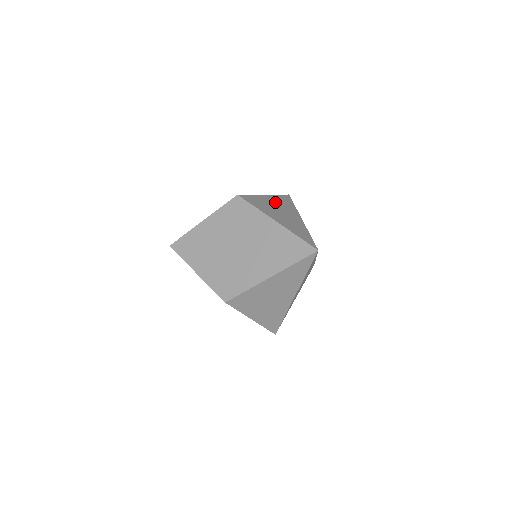
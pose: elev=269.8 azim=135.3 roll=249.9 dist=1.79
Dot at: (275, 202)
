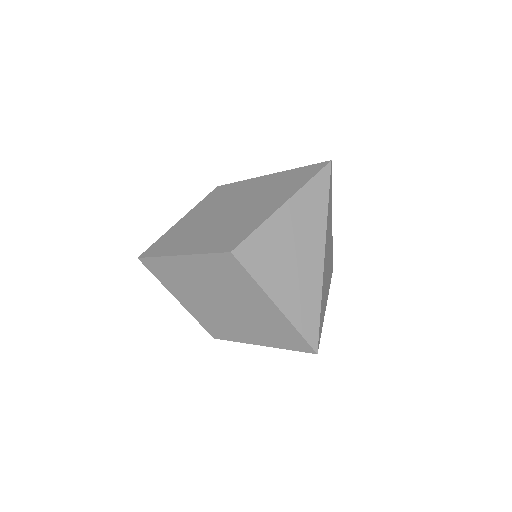
Dot at: occluded
